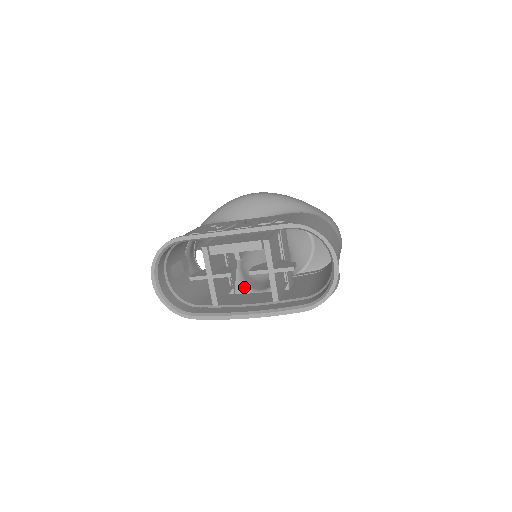
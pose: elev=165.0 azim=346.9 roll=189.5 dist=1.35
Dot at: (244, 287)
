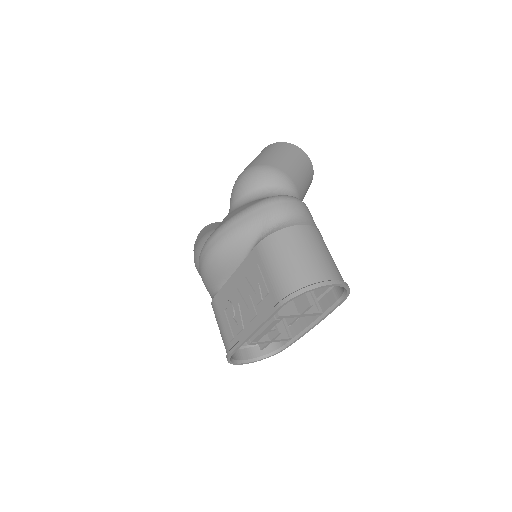
Dot at: occluded
